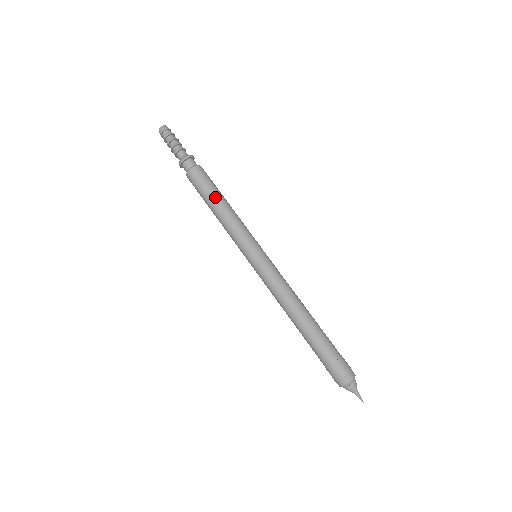
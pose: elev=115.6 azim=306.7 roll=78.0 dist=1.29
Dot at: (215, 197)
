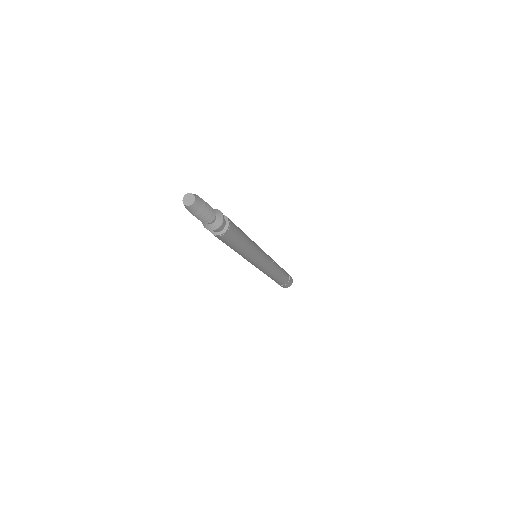
Dot at: (242, 244)
